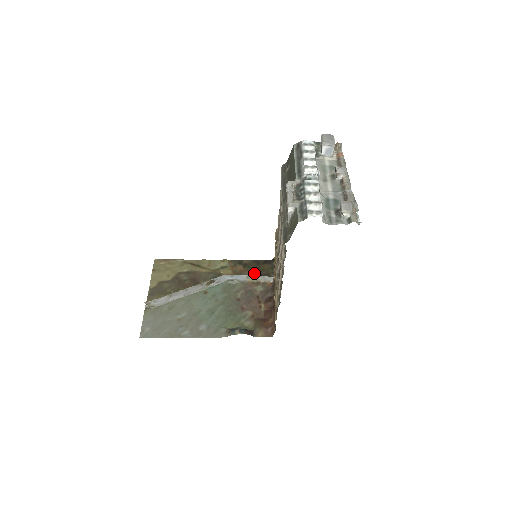
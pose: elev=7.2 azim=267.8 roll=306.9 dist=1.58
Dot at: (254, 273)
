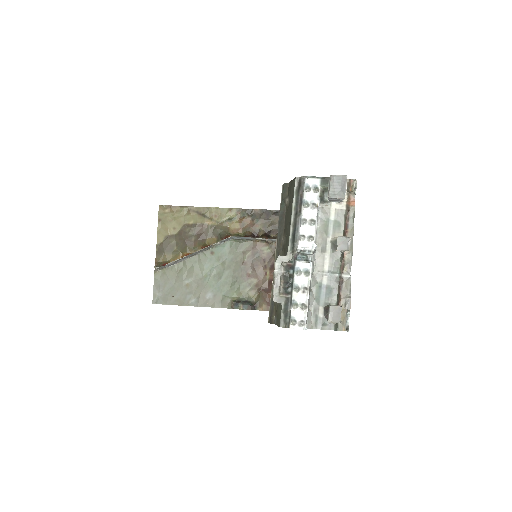
Dot at: (263, 228)
